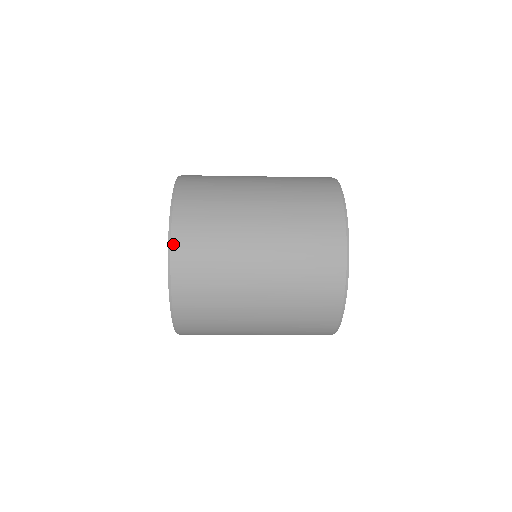
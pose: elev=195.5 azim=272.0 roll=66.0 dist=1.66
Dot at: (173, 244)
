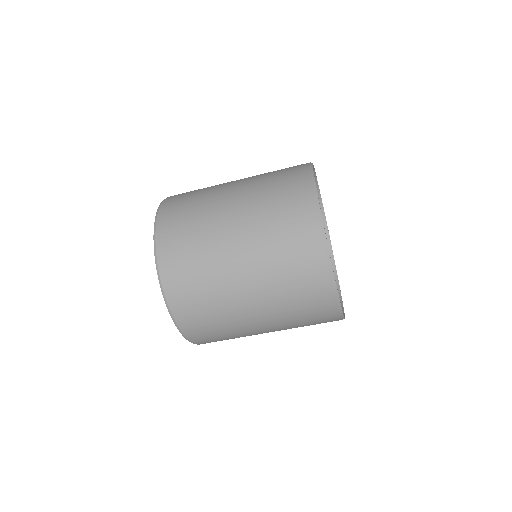
Dot at: (158, 245)
